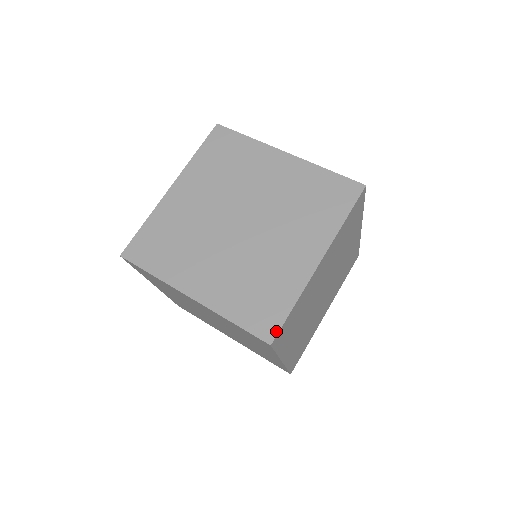
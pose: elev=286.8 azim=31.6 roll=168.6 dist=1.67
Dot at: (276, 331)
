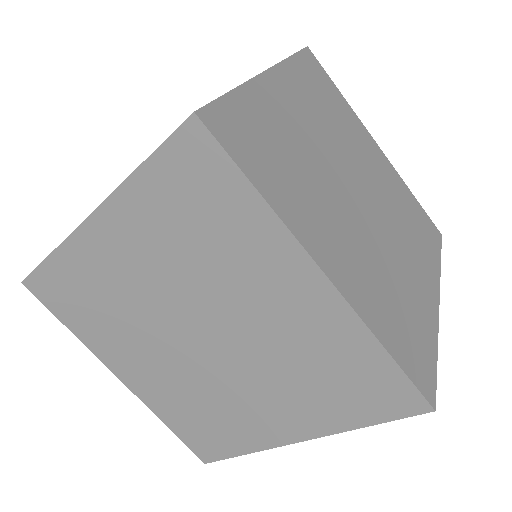
Dot at: (434, 387)
